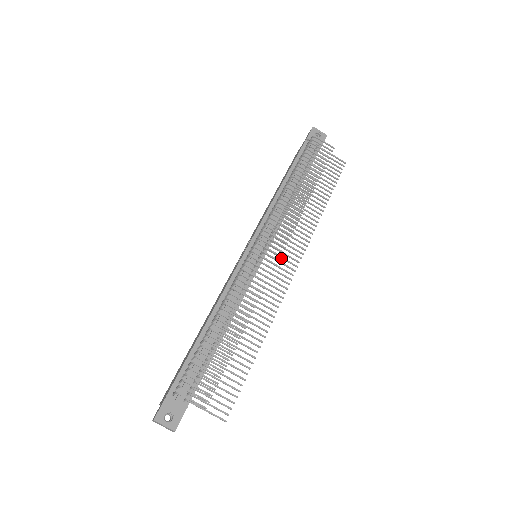
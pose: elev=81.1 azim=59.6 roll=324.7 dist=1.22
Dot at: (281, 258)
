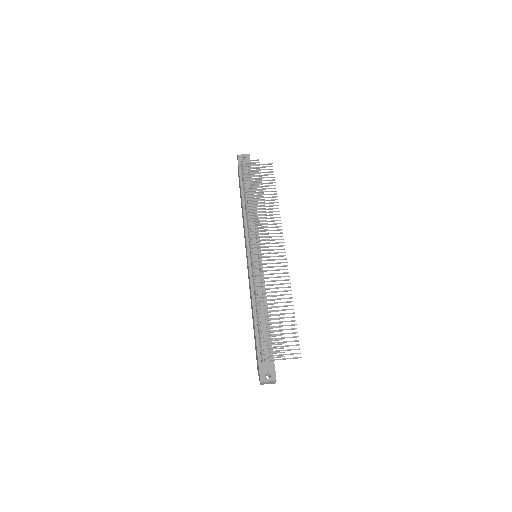
Dot at: occluded
